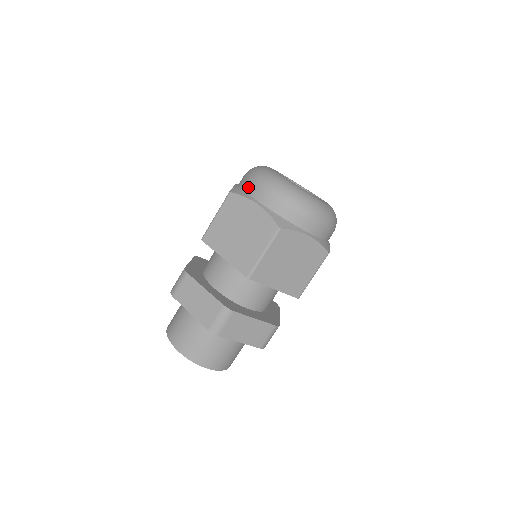
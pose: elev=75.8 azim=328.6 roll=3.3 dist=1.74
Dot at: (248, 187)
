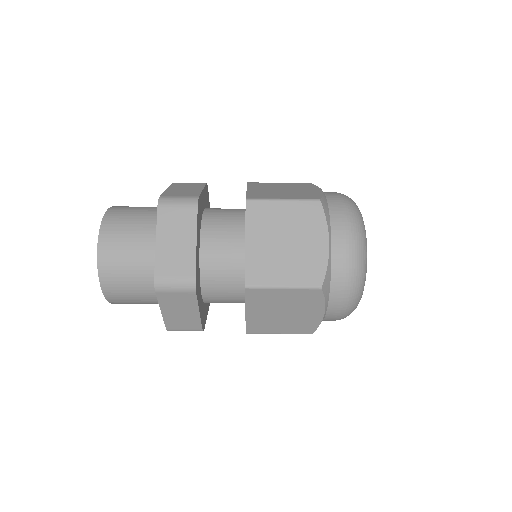
Dot at: (337, 216)
